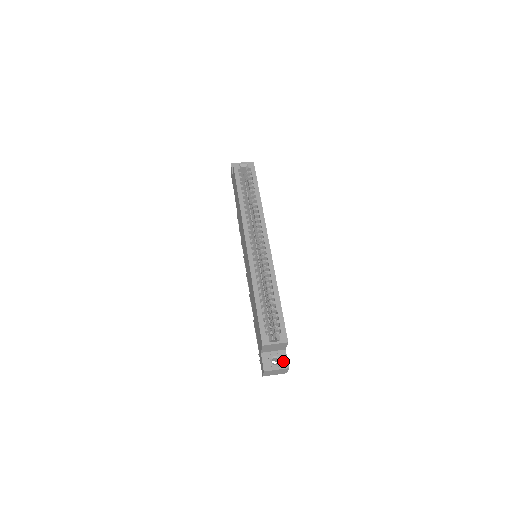
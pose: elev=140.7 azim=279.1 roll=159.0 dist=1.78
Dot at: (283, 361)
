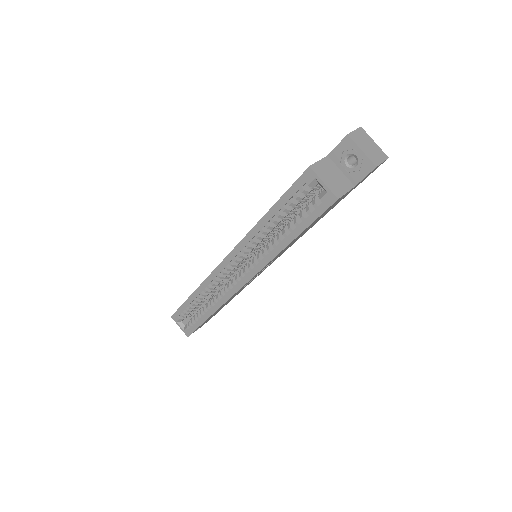
Dot at: occluded
